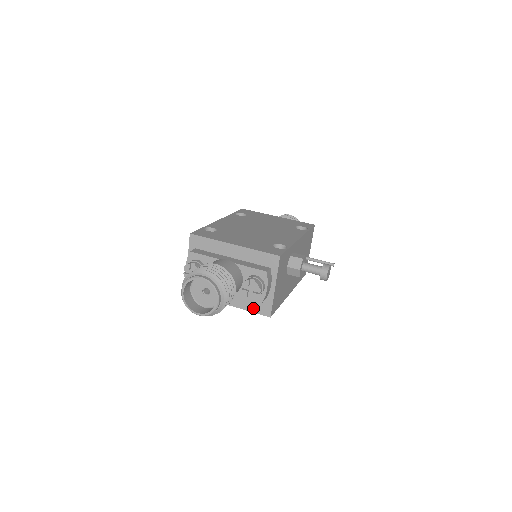
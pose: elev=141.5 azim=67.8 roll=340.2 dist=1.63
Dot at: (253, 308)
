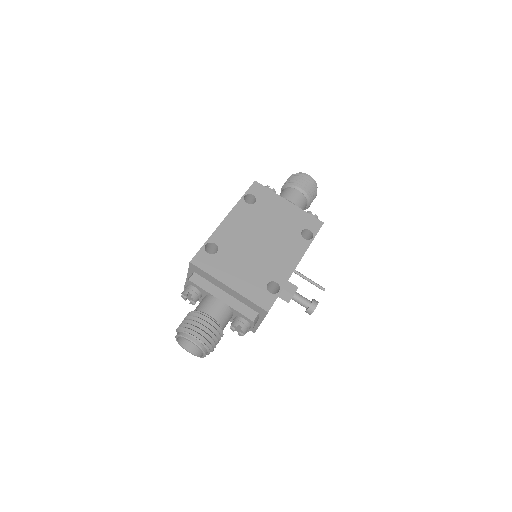
Dot at: occluded
